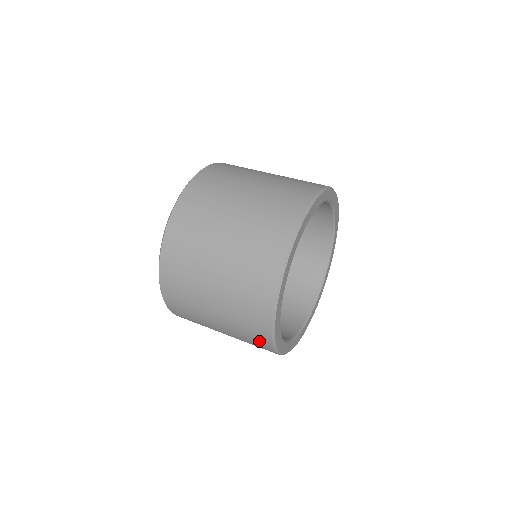
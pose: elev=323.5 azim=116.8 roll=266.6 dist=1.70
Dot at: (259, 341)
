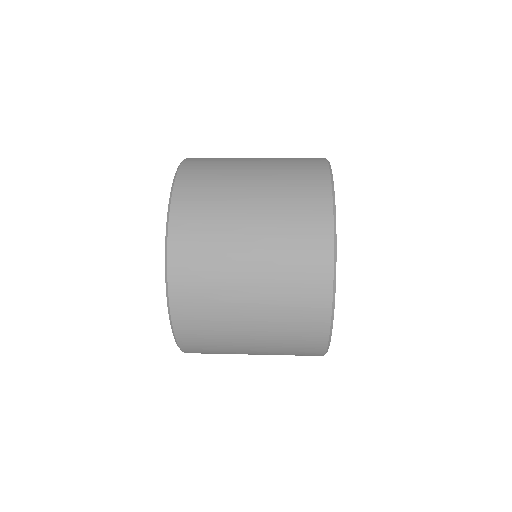
Dot at: (313, 267)
